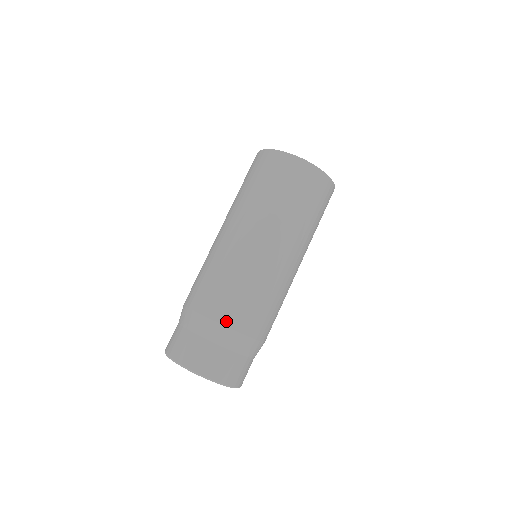
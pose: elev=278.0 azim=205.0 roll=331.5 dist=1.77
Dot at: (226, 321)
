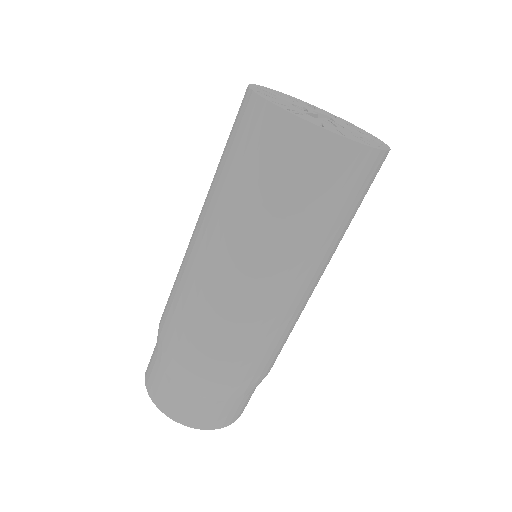
Dot at: (168, 345)
